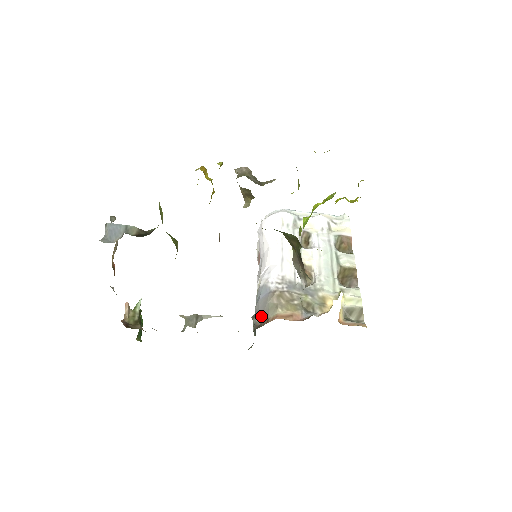
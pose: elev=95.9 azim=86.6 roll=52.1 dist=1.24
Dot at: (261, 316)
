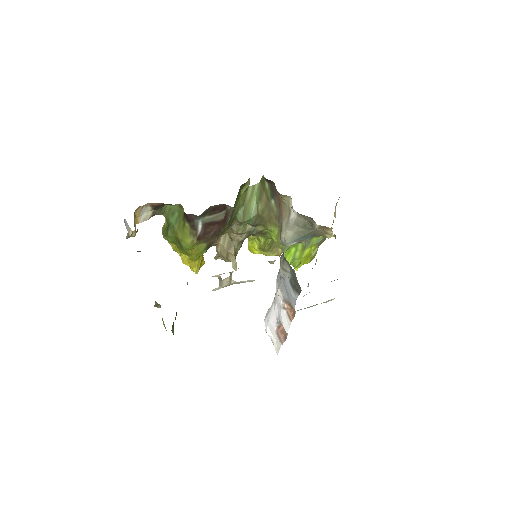
Dot at: occluded
